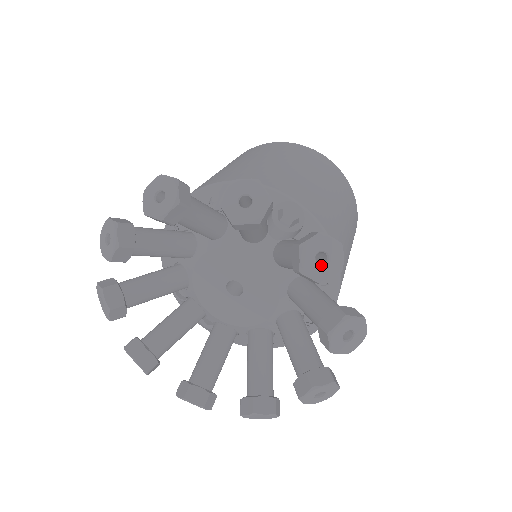
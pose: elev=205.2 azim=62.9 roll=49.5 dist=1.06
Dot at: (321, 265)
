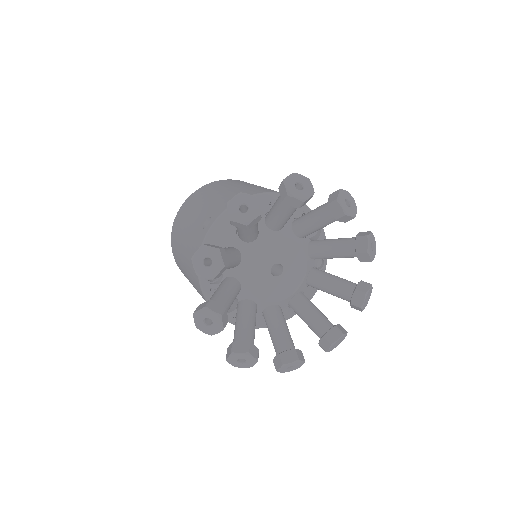
Dot at: (372, 250)
